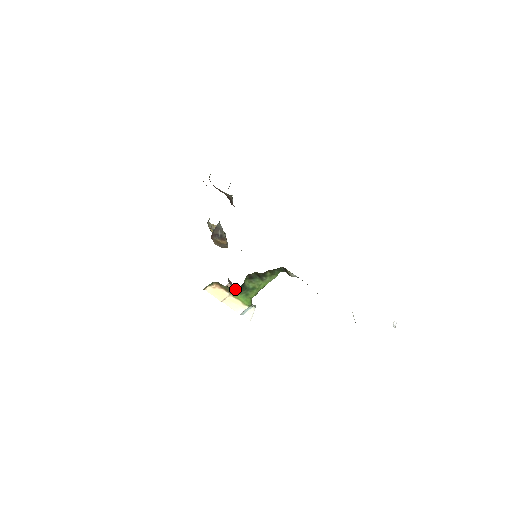
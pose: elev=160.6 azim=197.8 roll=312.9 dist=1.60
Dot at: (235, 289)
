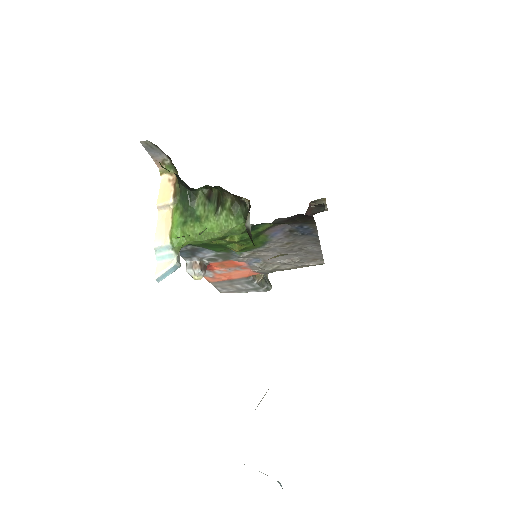
Dot at: (182, 198)
